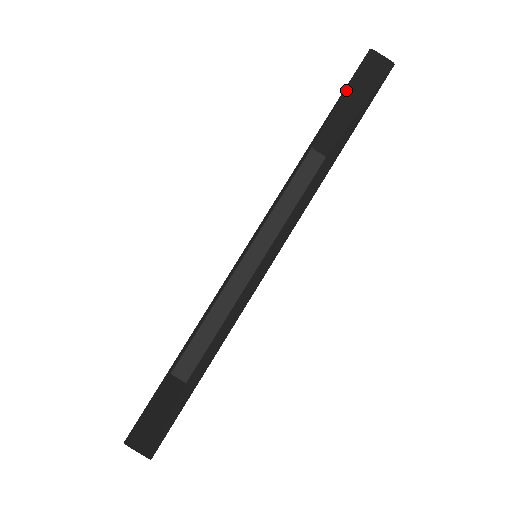
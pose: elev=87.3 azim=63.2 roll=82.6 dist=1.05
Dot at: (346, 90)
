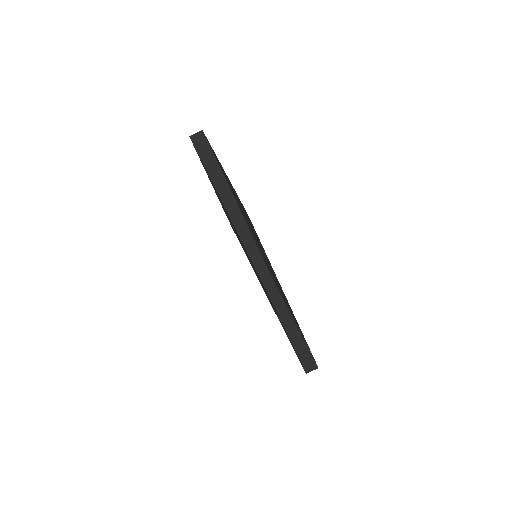
Dot at: occluded
